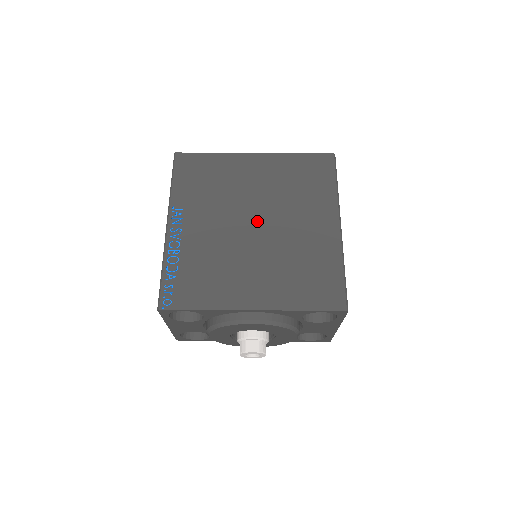
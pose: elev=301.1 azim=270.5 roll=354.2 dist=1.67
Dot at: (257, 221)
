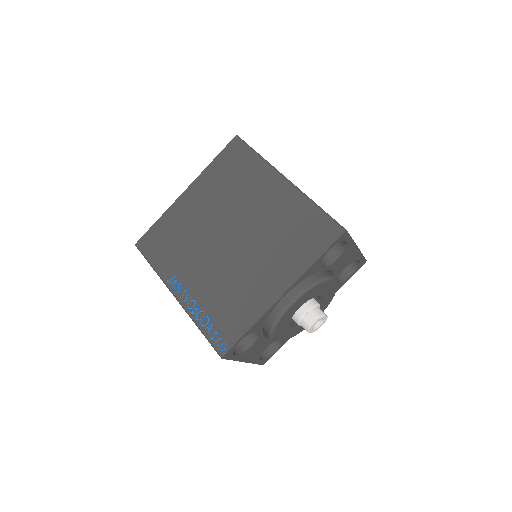
Dot at: (229, 233)
